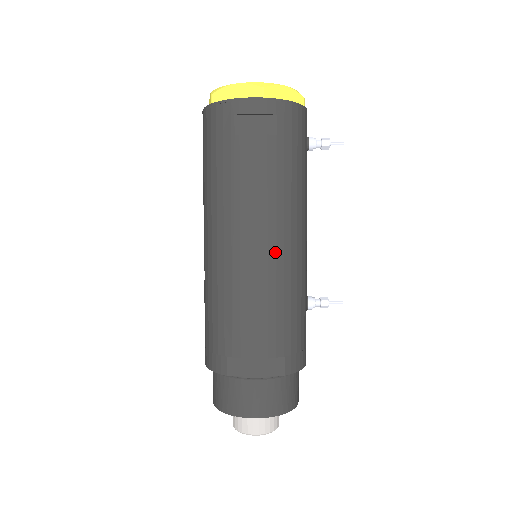
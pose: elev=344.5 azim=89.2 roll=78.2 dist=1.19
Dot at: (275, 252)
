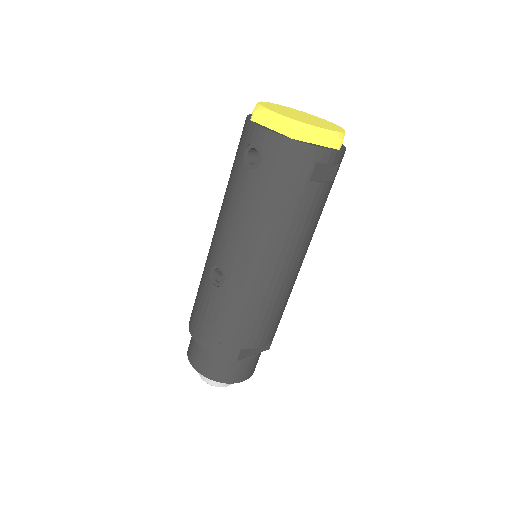
Dot at: (298, 271)
